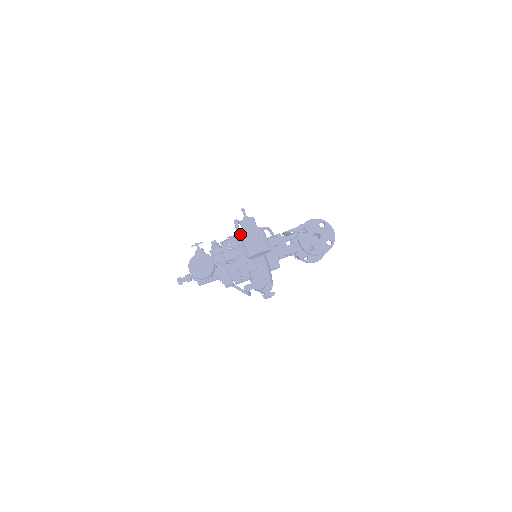
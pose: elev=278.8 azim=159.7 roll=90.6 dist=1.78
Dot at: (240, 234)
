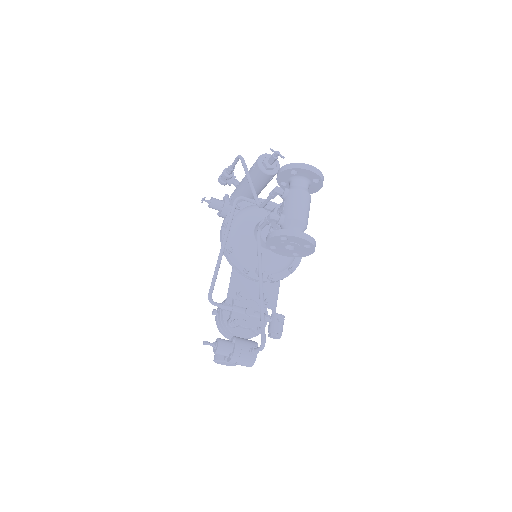
Dot at: occluded
